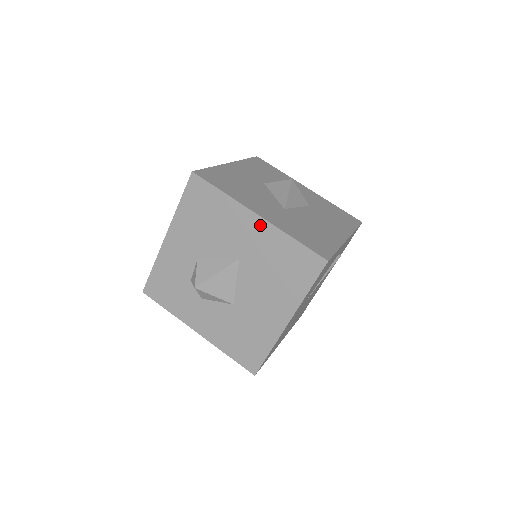
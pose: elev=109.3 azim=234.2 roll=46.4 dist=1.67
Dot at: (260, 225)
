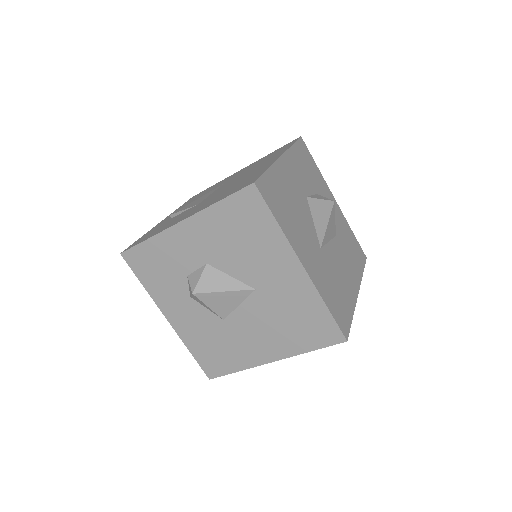
Dot at: (299, 276)
